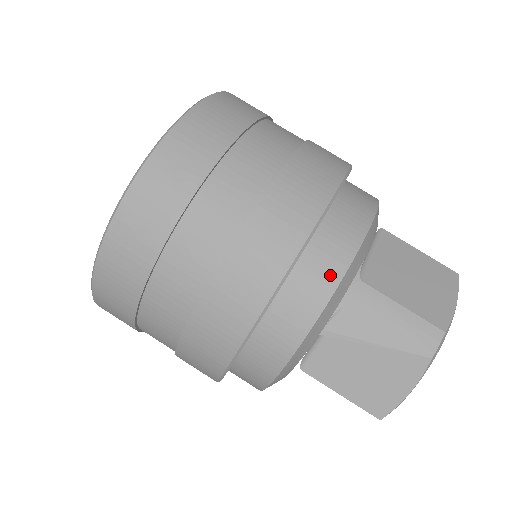
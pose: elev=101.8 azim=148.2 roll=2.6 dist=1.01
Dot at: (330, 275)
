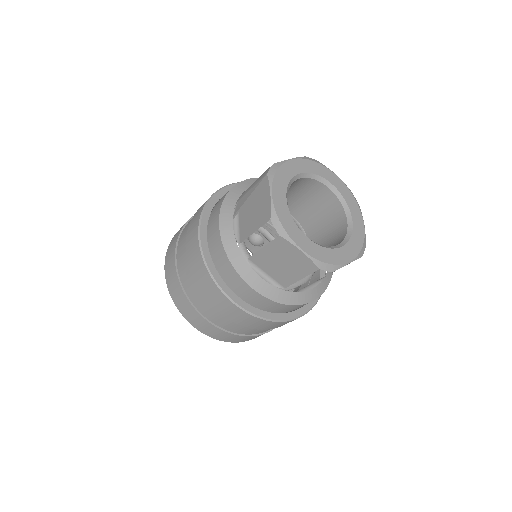
Dot at: (223, 197)
